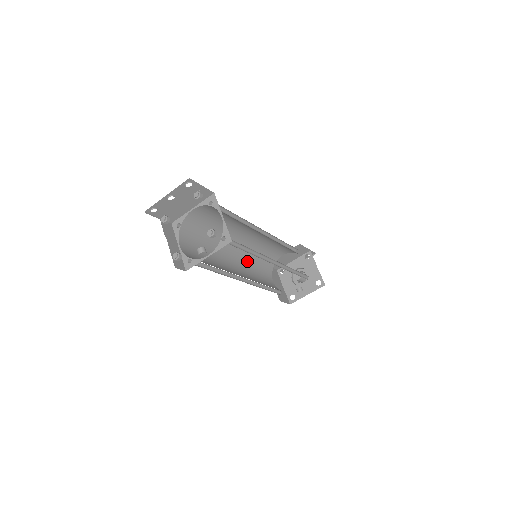
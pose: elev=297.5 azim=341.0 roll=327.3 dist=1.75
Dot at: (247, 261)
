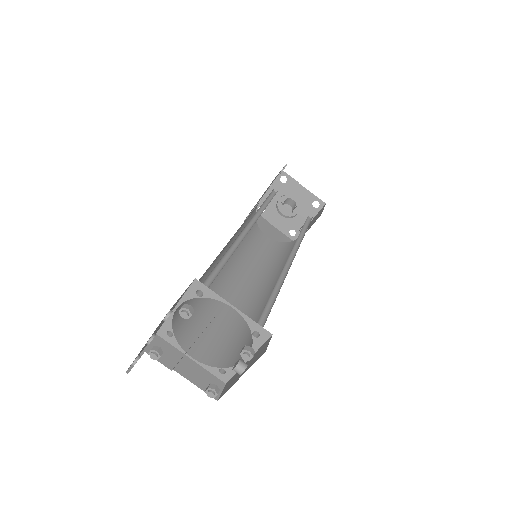
Dot at: (238, 254)
